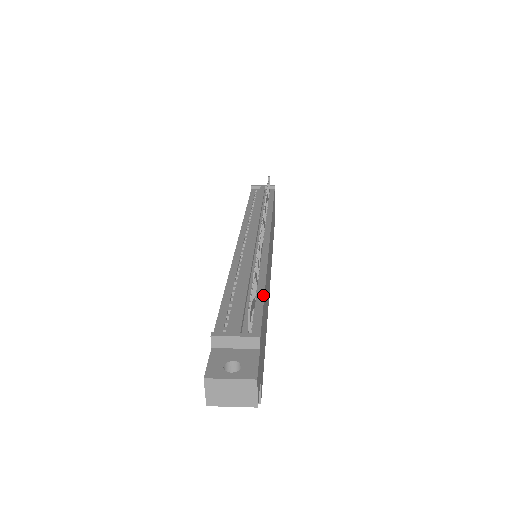
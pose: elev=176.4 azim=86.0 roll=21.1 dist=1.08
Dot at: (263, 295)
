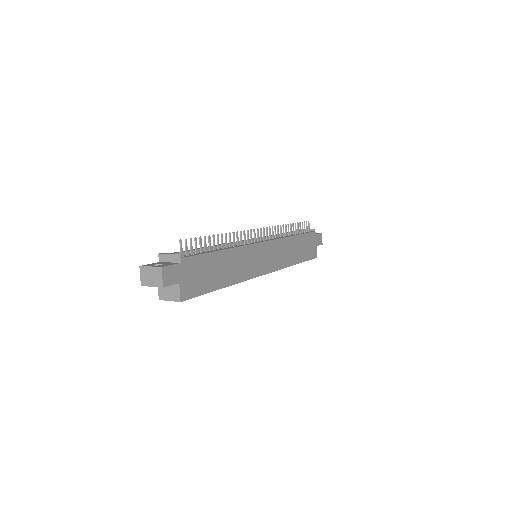
Dot at: (213, 251)
